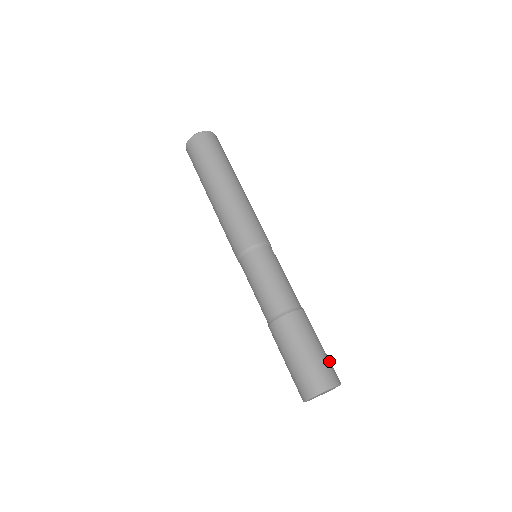
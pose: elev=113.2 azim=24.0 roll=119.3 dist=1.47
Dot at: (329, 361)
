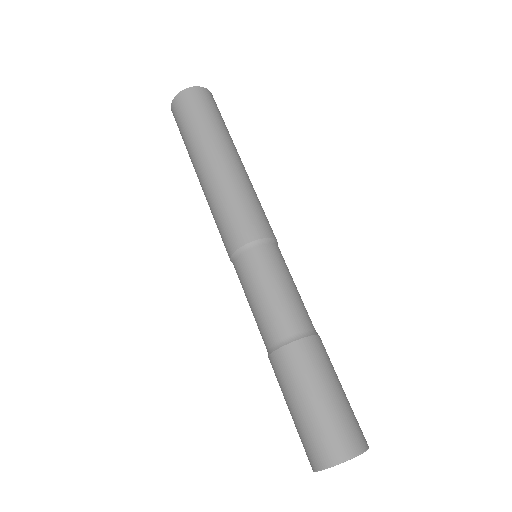
Dot at: (353, 413)
